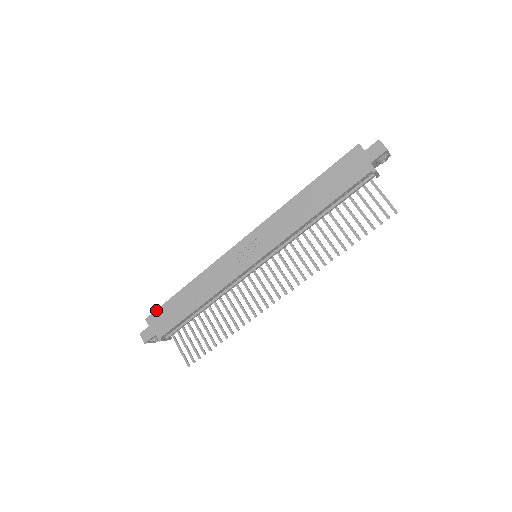
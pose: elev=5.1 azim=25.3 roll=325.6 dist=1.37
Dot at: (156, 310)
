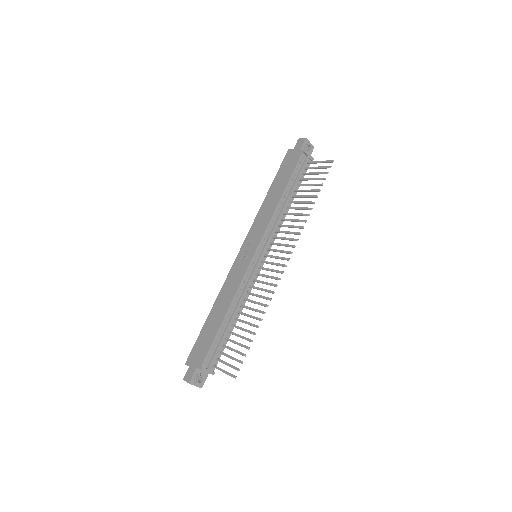
Dot at: (192, 349)
